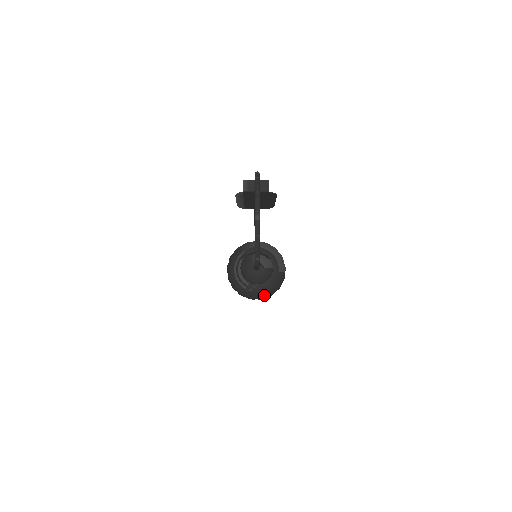
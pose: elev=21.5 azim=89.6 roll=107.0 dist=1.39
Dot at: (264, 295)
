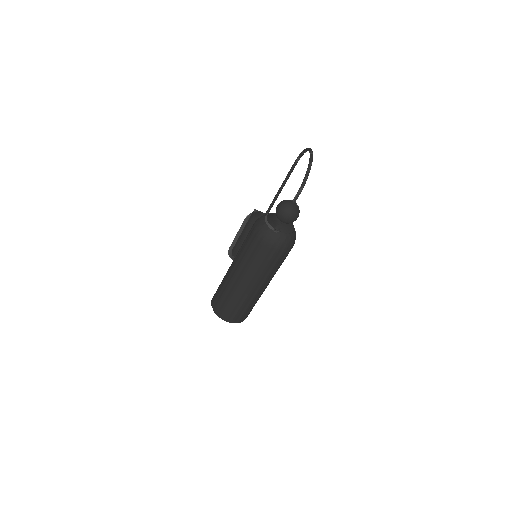
Dot at: (283, 242)
